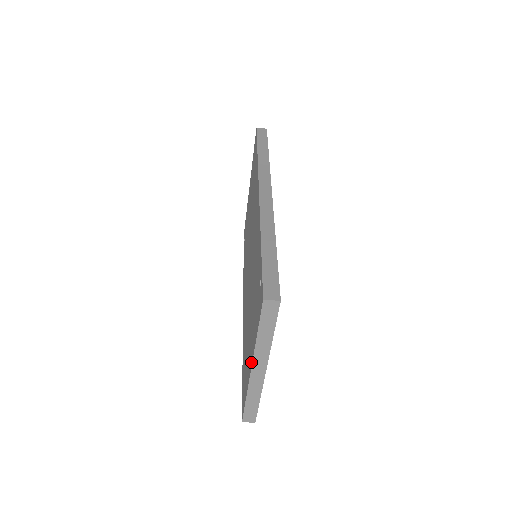
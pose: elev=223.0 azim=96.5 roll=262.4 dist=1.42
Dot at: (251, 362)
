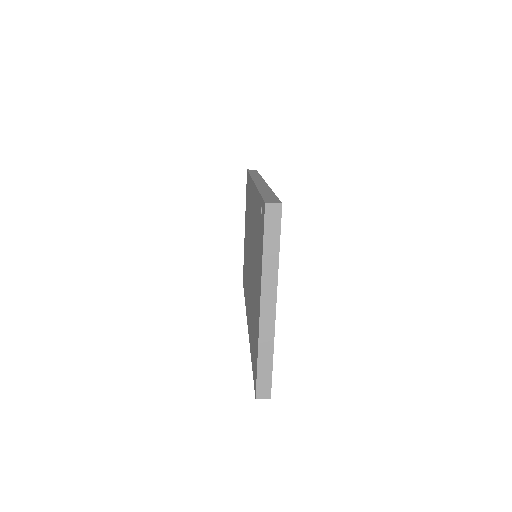
Dot at: (259, 300)
